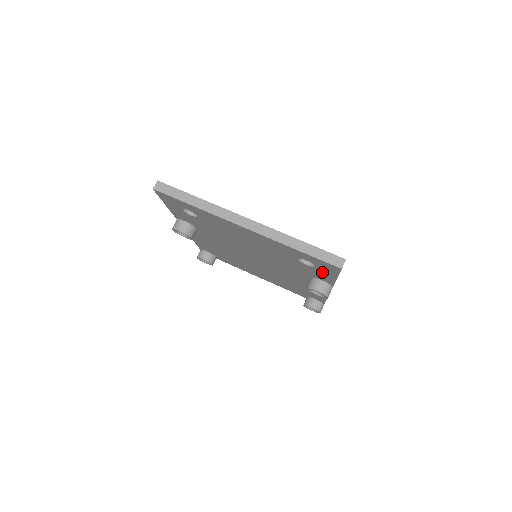
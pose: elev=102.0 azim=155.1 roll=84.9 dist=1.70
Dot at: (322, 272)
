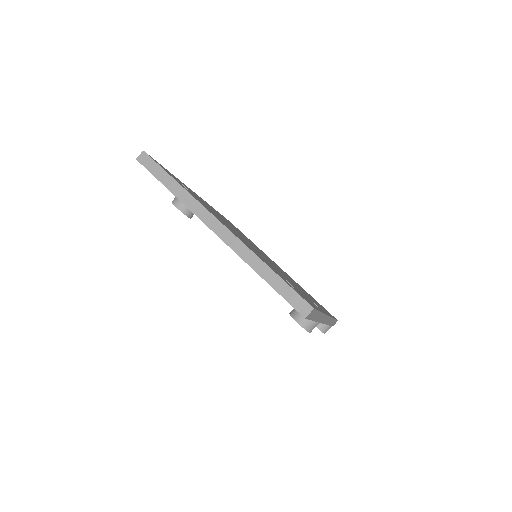
Dot at: occluded
